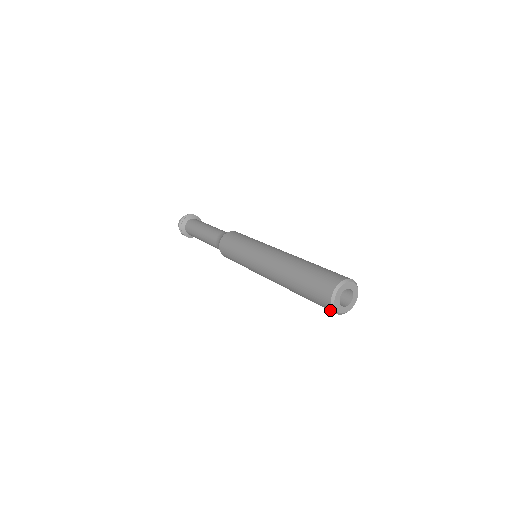
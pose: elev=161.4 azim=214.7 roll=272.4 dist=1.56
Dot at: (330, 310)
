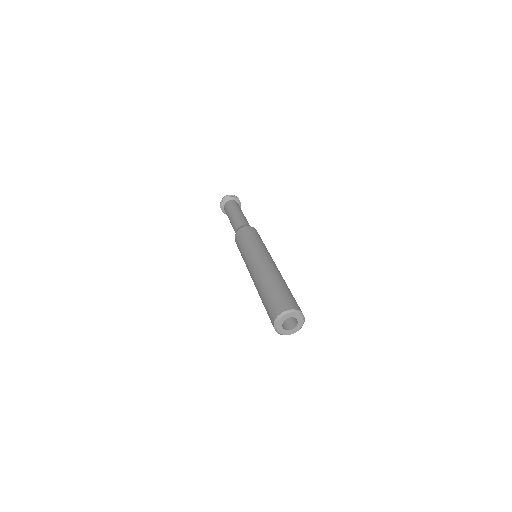
Dot at: (273, 320)
